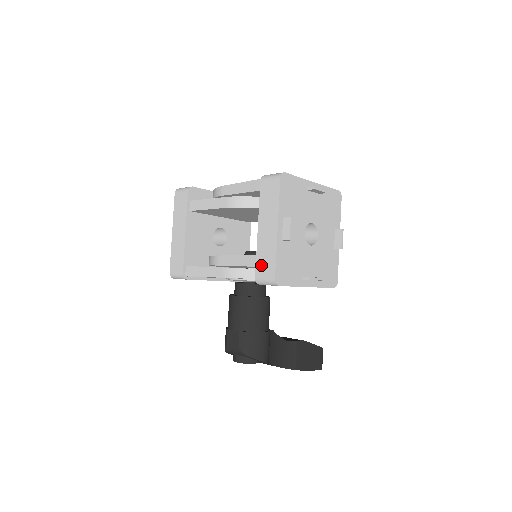
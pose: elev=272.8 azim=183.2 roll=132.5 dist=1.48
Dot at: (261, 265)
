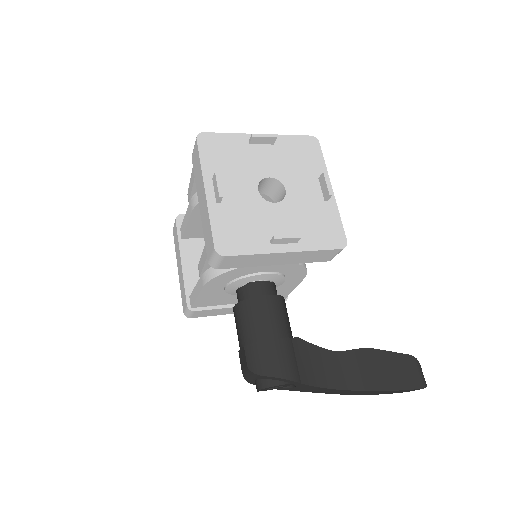
Dot at: (207, 243)
